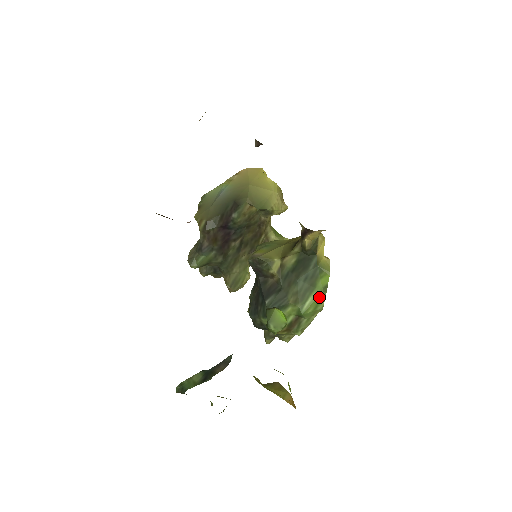
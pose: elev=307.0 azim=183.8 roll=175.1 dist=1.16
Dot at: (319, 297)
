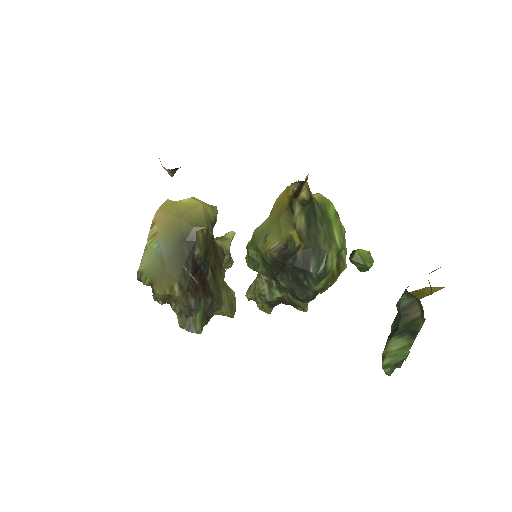
Dot at: (338, 225)
